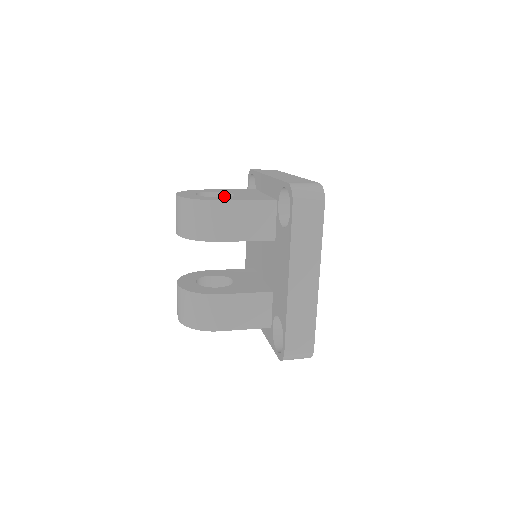
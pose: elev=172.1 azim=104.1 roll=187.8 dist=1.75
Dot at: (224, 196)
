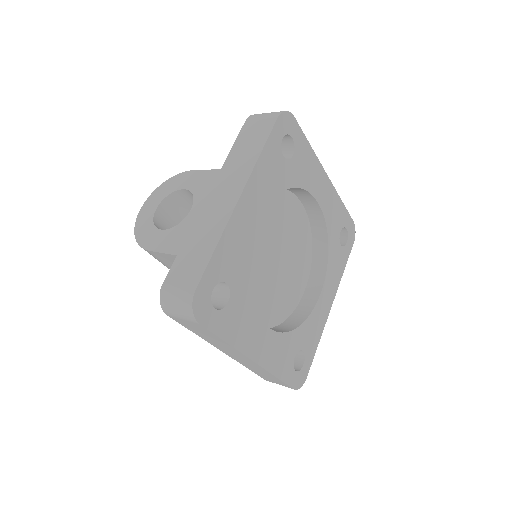
Dot at: occluded
